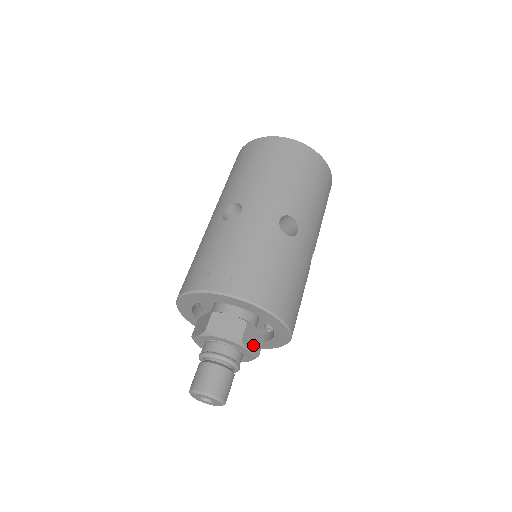
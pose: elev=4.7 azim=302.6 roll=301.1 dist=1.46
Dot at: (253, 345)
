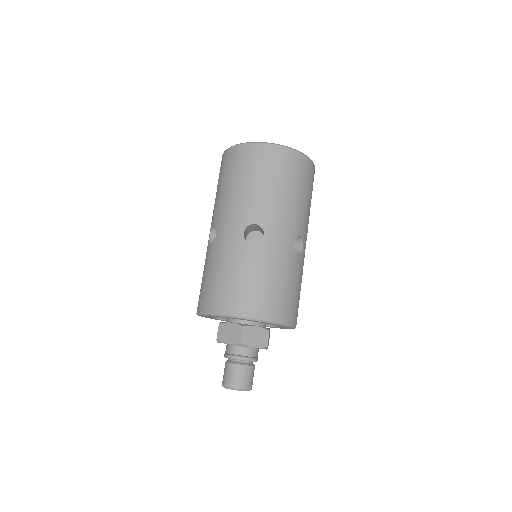
Dot at: (257, 341)
